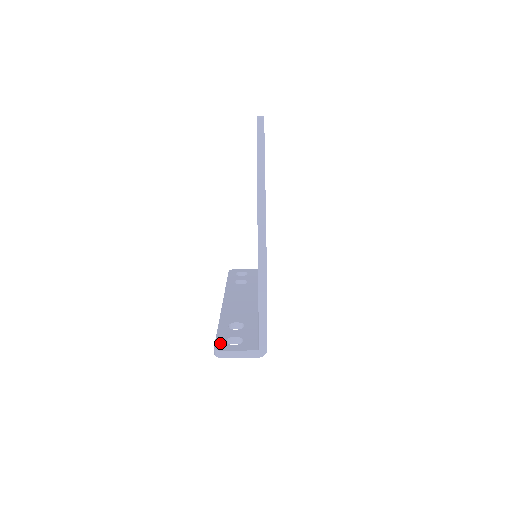
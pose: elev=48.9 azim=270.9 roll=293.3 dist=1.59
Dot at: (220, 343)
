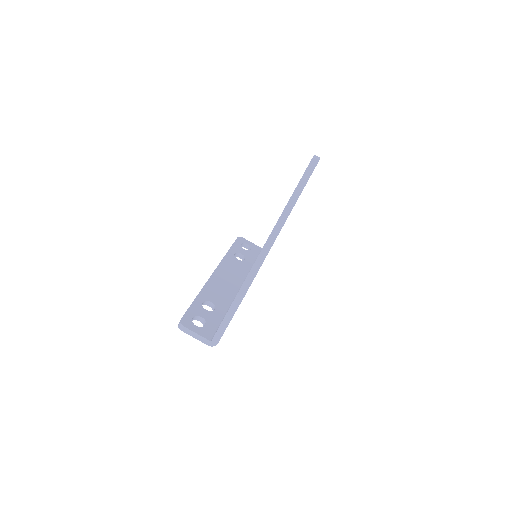
Dot at: (187, 318)
